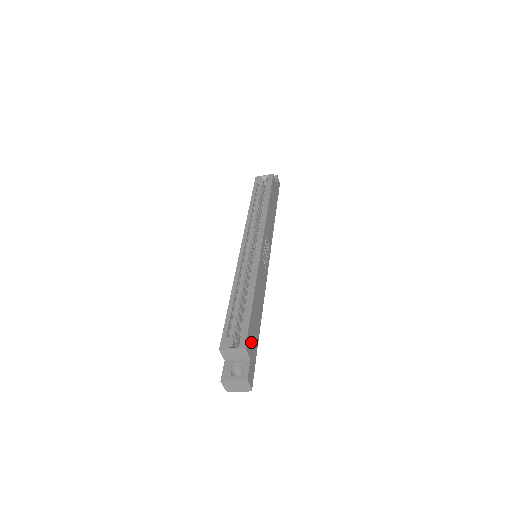
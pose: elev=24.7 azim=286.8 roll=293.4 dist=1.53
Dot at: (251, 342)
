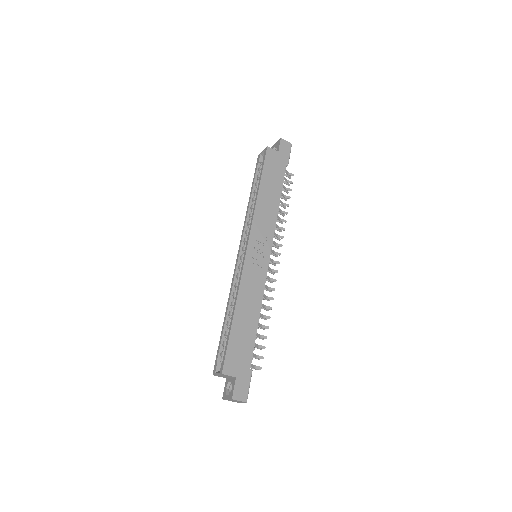
Dot at: (235, 361)
